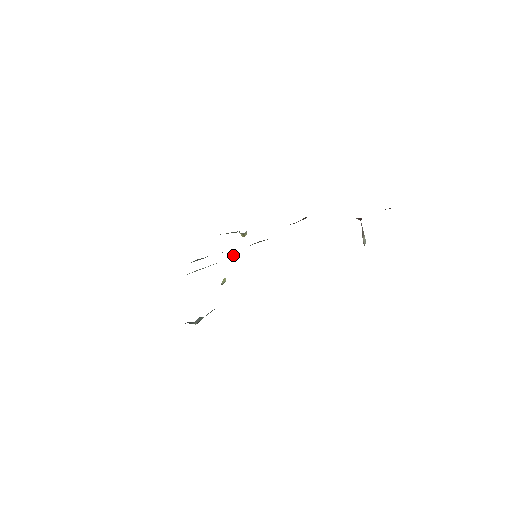
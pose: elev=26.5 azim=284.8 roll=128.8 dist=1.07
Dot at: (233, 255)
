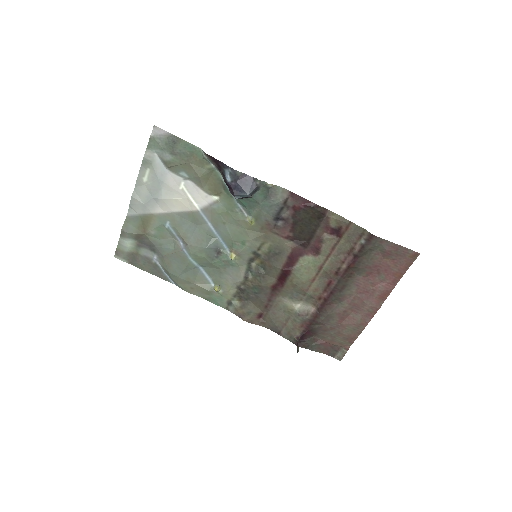
Dot at: (234, 255)
